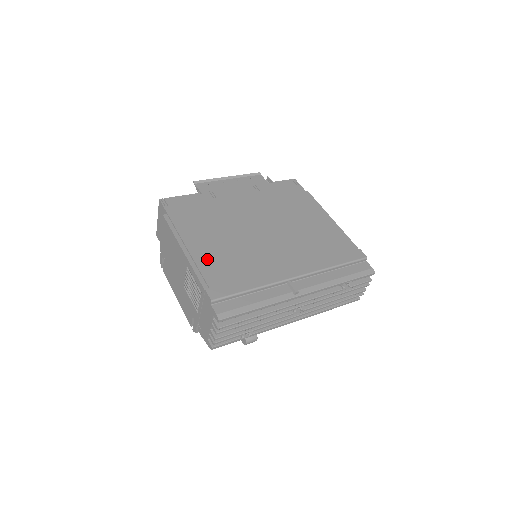
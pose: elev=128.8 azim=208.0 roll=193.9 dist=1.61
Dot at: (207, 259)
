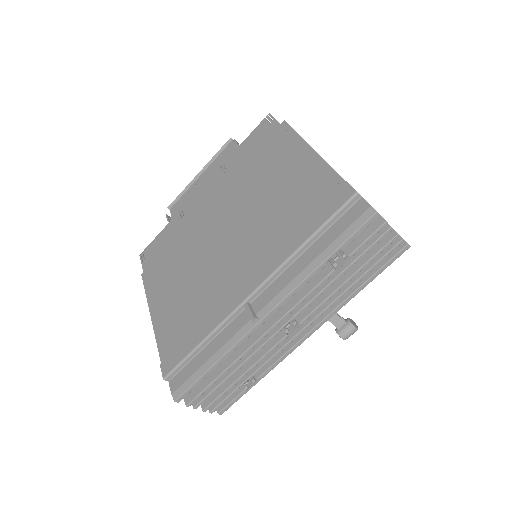
Dot at: (166, 317)
